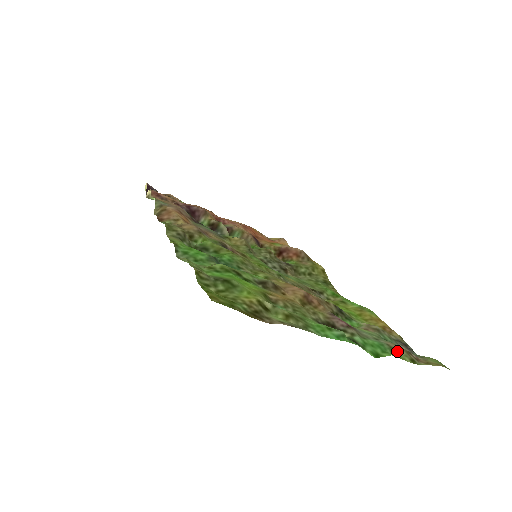
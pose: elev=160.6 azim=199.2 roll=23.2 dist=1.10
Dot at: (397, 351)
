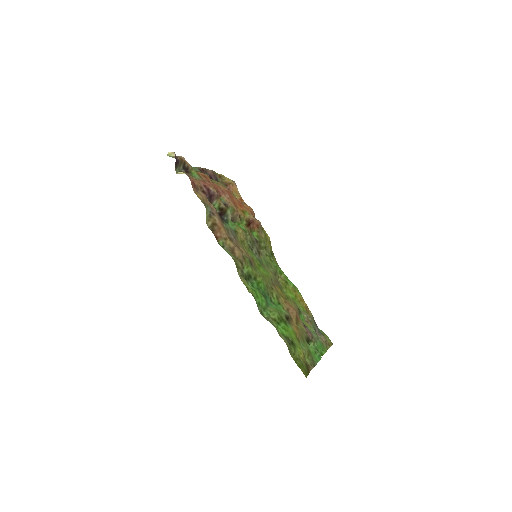
Dot at: (324, 345)
